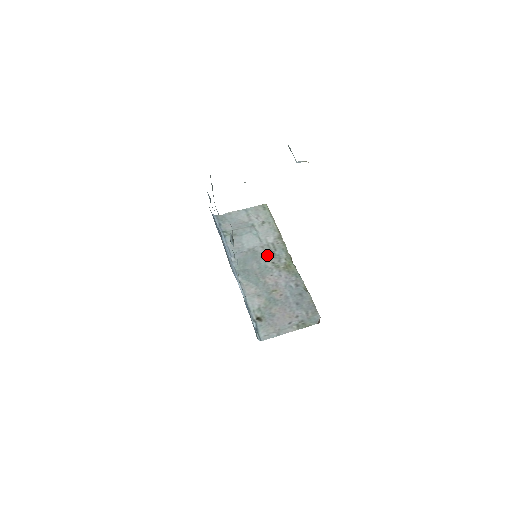
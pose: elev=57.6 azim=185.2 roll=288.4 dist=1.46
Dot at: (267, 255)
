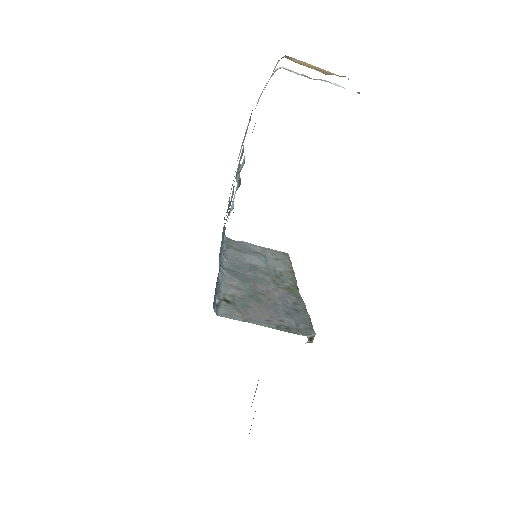
Dot at: (269, 274)
